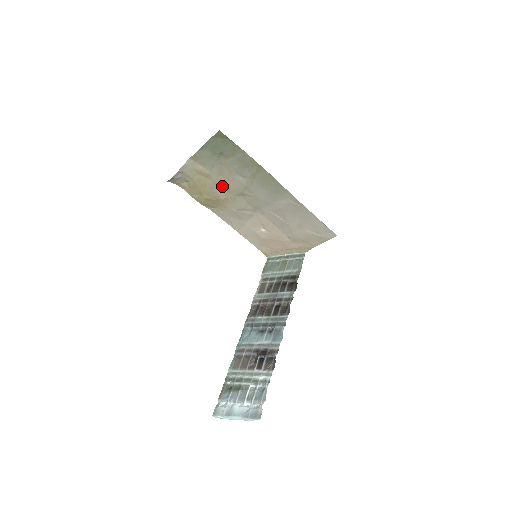
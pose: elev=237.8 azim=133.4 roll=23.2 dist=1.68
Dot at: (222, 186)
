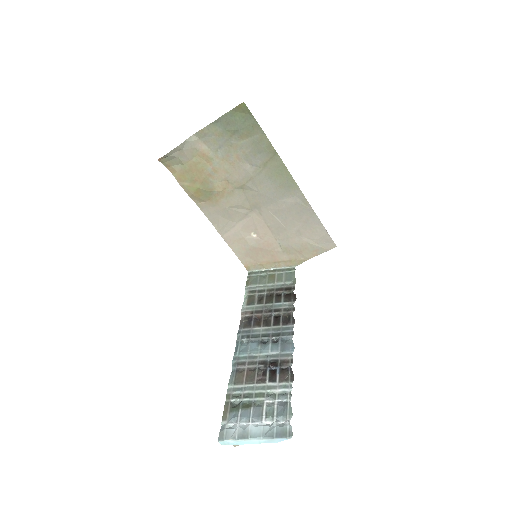
Dot at: (222, 174)
